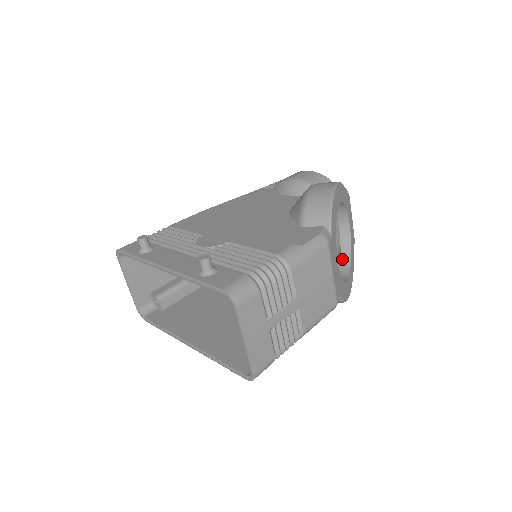
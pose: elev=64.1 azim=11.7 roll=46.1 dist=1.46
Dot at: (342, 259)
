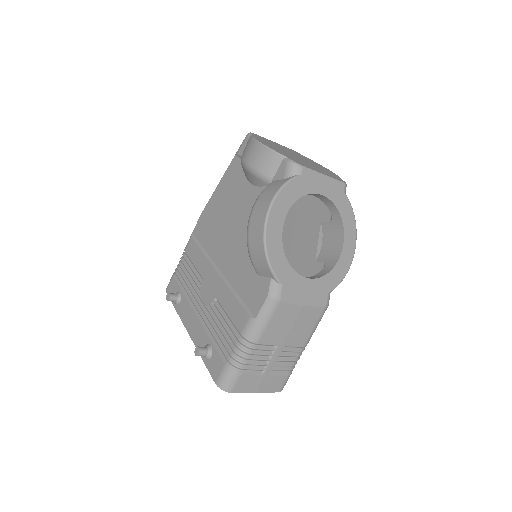
Dot at: (334, 219)
